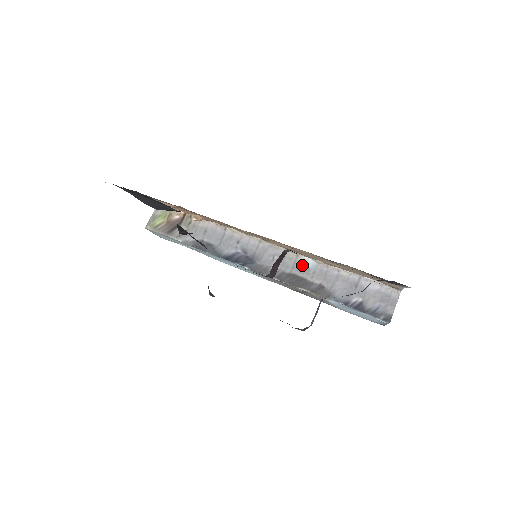
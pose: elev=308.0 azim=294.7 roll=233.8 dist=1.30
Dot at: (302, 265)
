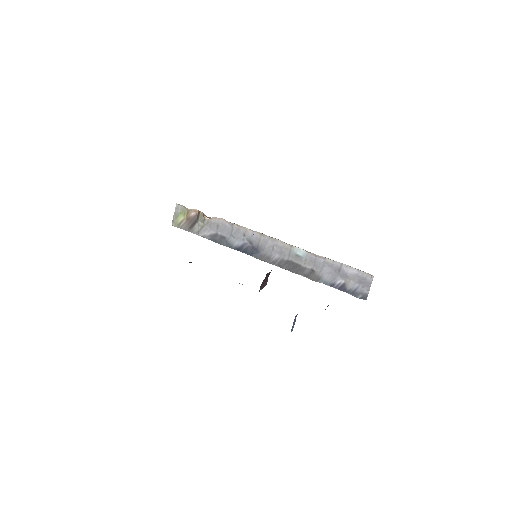
Dot at: (296, 254)
